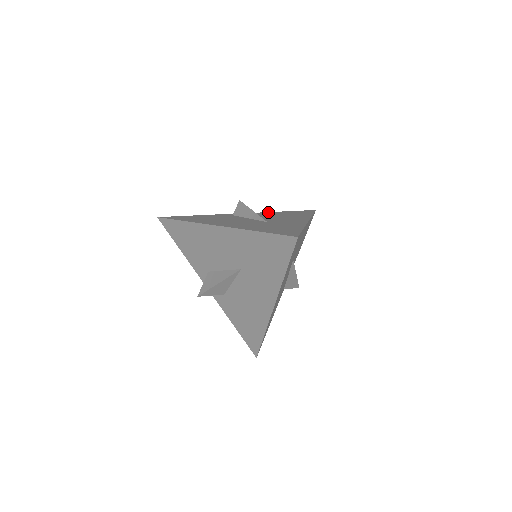
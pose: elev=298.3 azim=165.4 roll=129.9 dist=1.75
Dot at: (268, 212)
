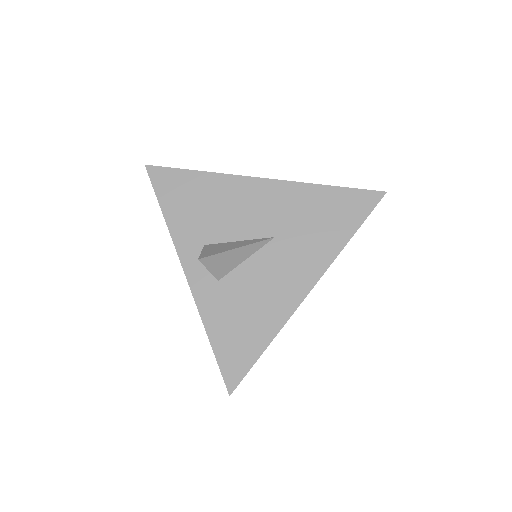
Dot at: occluded
